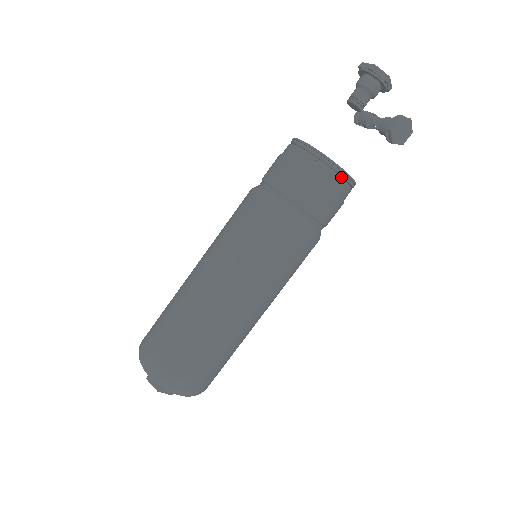
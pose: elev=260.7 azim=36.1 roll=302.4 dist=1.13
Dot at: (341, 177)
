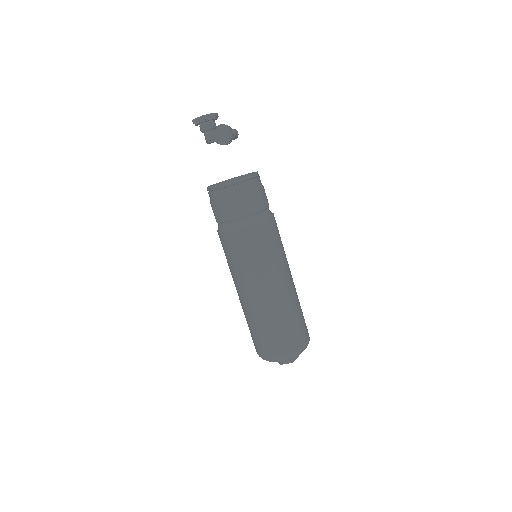
Dot at: (228, 187)
